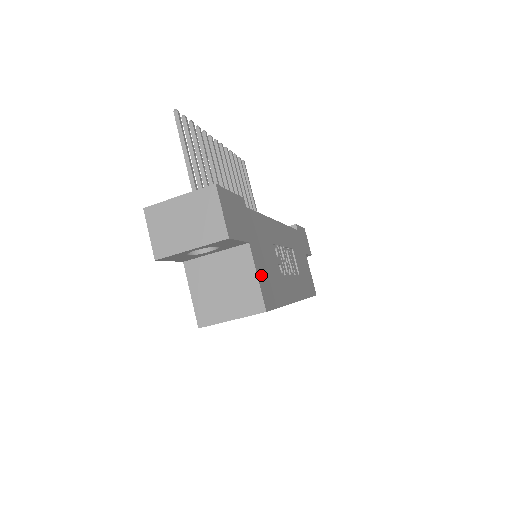
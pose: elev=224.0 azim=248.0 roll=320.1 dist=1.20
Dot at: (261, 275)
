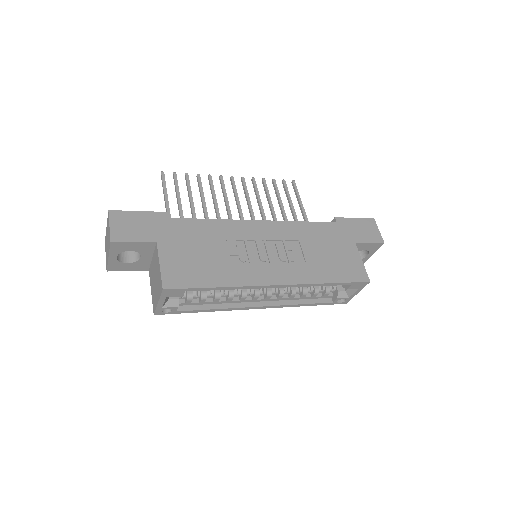
Dot at: (171, 264)
